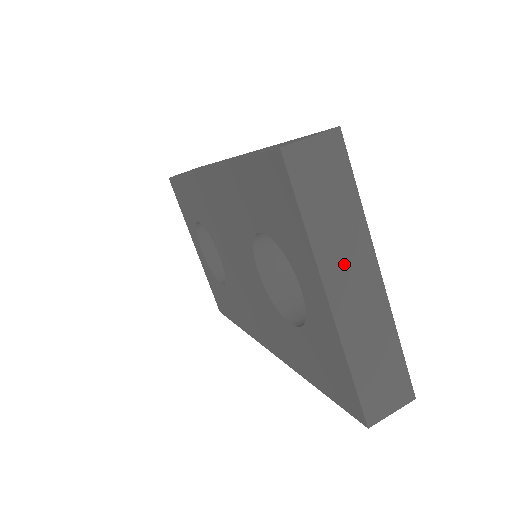
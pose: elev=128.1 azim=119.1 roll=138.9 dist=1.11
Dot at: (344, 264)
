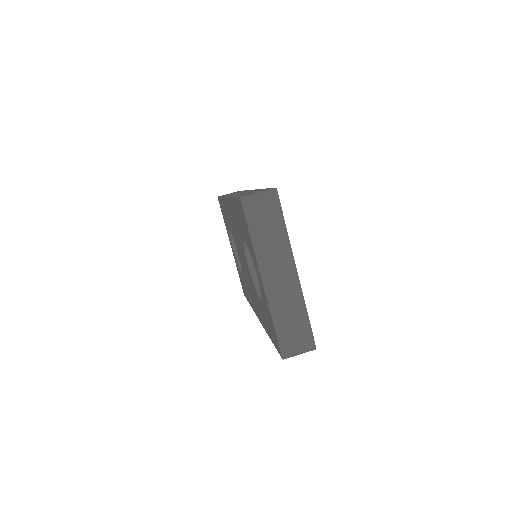
Dot at: (274, 263)
